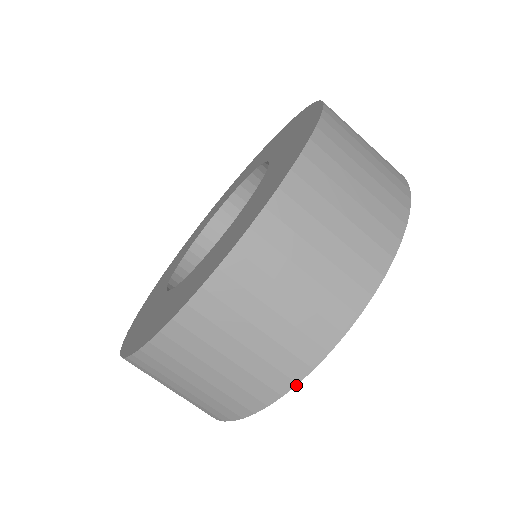
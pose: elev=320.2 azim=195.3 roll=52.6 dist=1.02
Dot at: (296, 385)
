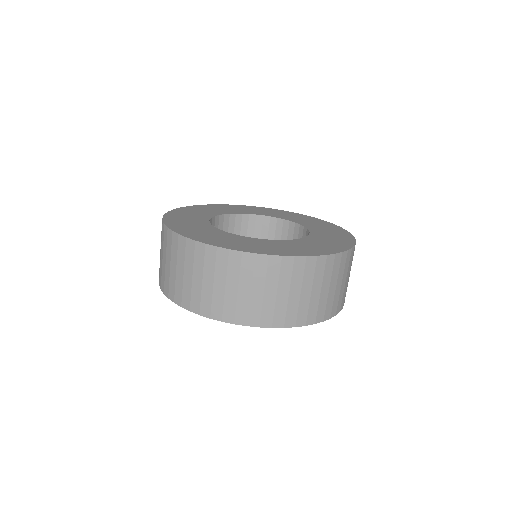
Dot at: occluded
